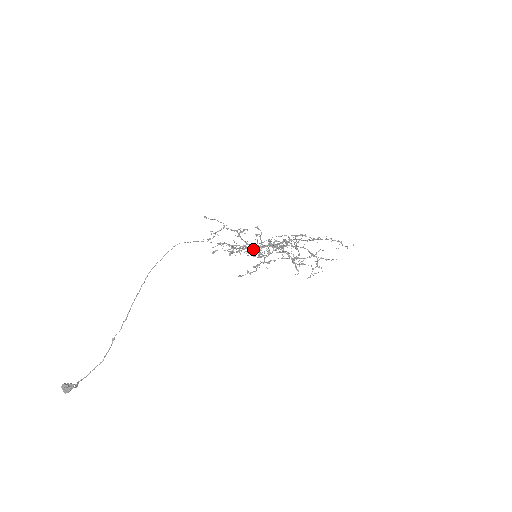
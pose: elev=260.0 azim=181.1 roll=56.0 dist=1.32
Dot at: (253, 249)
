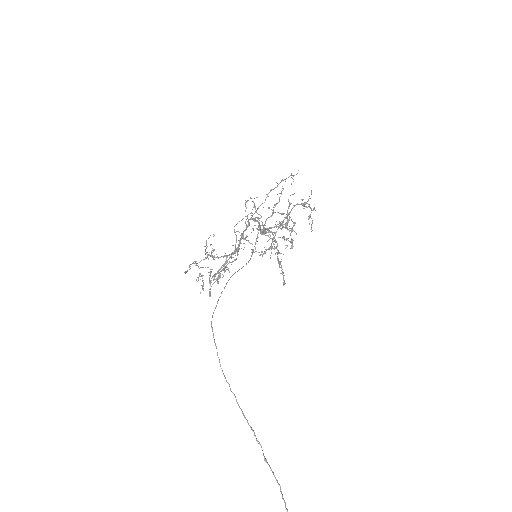
Dot at: (231, 256)
